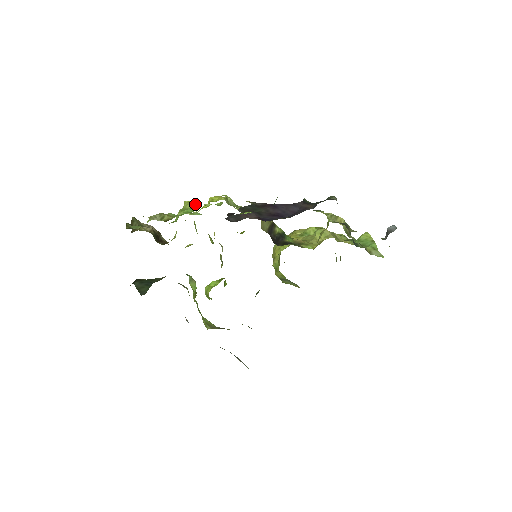
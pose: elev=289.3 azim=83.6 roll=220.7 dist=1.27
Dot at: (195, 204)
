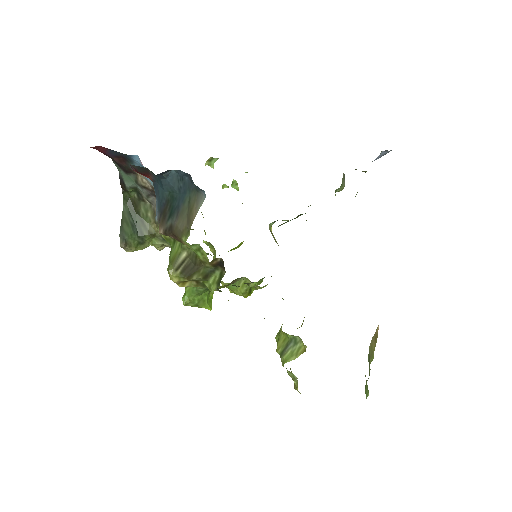
Dot at: occluded
